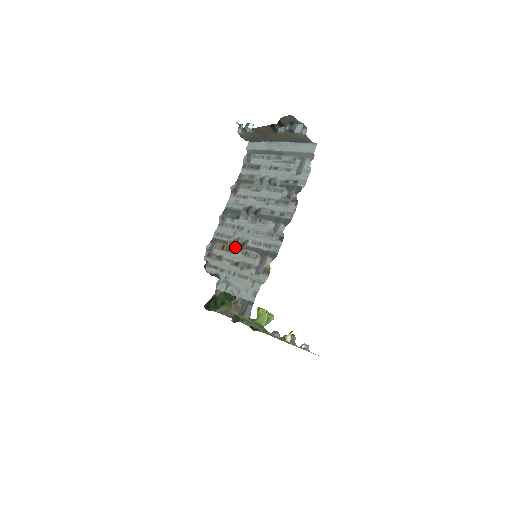
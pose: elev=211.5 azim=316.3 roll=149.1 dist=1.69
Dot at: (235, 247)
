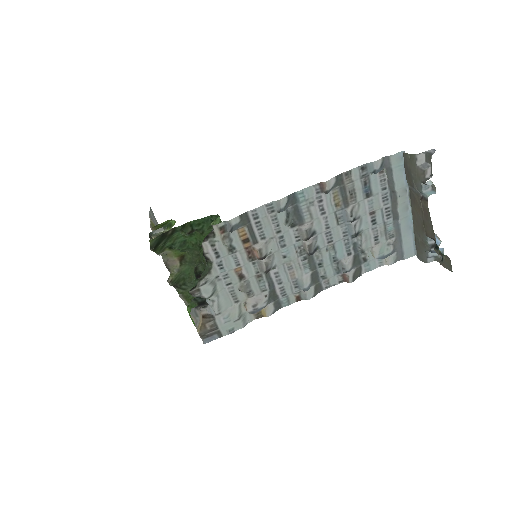
Dot at: (258, 259)
